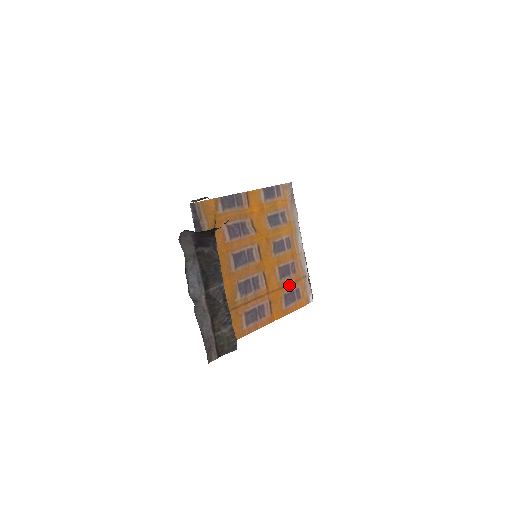
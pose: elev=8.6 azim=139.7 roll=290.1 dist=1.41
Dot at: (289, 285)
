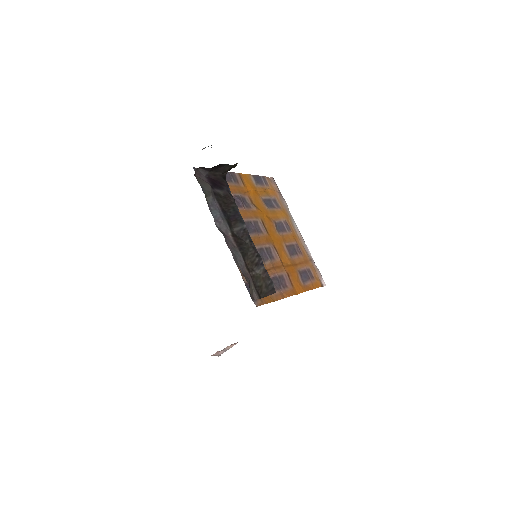
Dot at: (300, 264)
